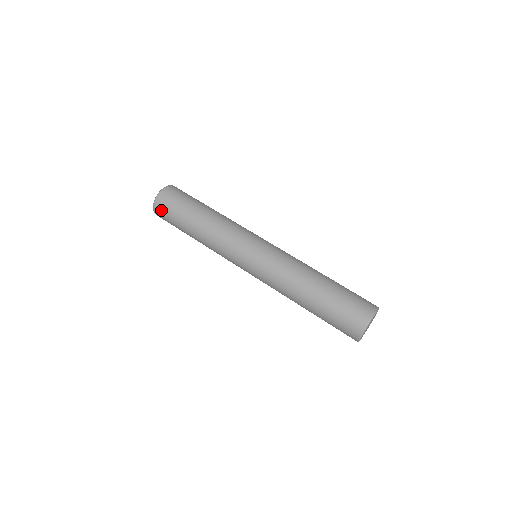
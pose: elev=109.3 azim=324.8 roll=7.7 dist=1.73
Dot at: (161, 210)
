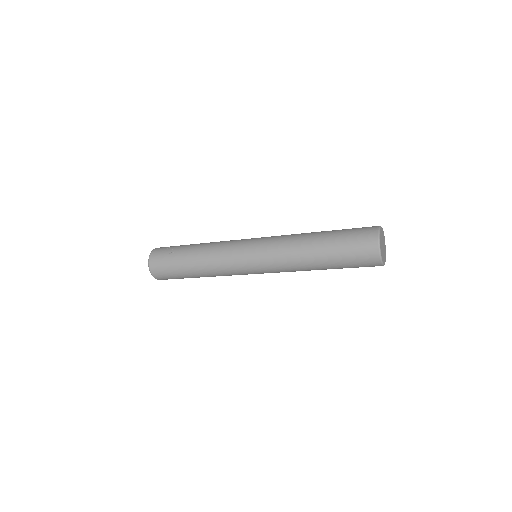
Dot at: occluded
